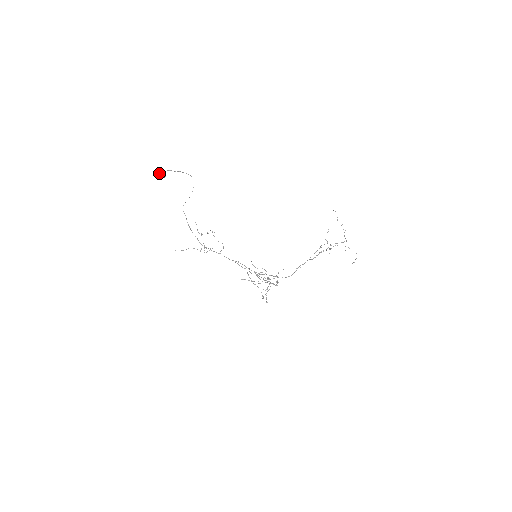
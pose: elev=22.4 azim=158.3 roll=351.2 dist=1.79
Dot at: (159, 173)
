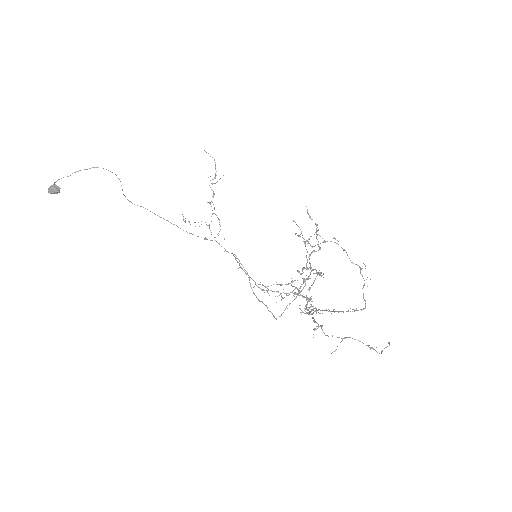
Dot at: (48, 191)
